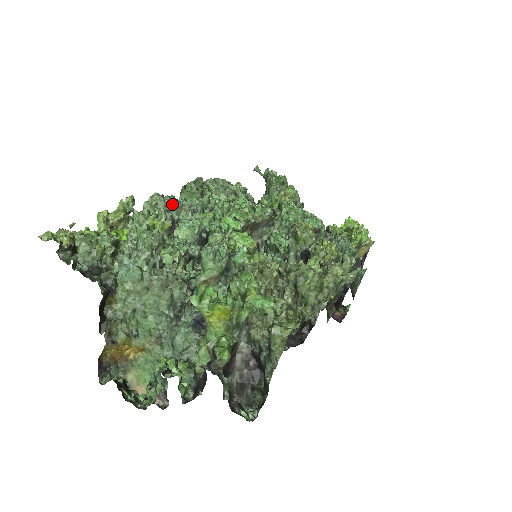
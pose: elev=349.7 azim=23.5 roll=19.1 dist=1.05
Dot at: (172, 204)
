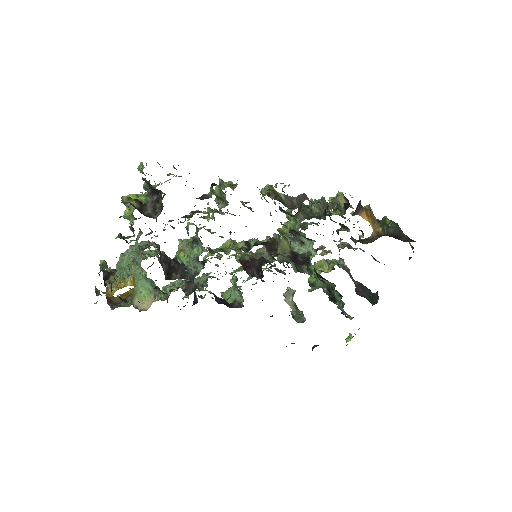
Dot at: (194, 282)
